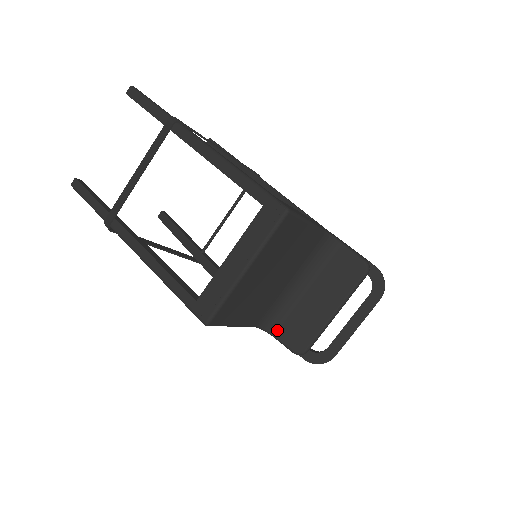
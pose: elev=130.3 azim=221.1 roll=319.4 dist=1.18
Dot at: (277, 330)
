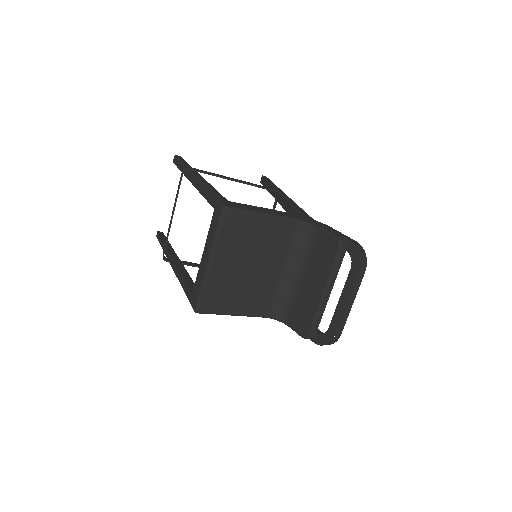
Dot at: (288, 318)
